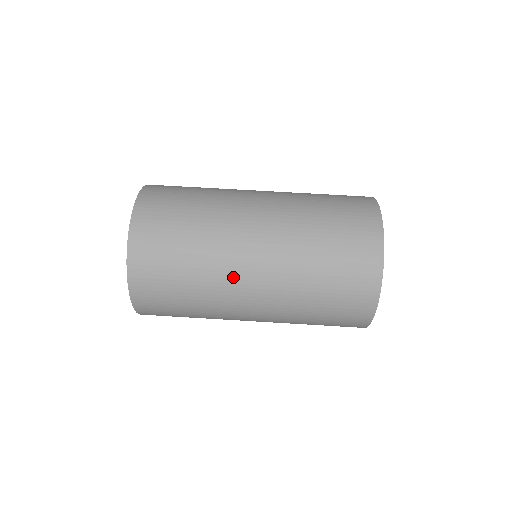
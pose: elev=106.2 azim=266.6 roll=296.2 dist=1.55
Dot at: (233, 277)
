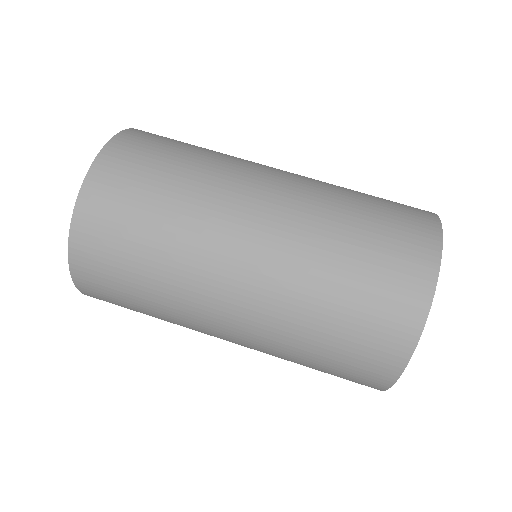
Dot at: (241, 182)
